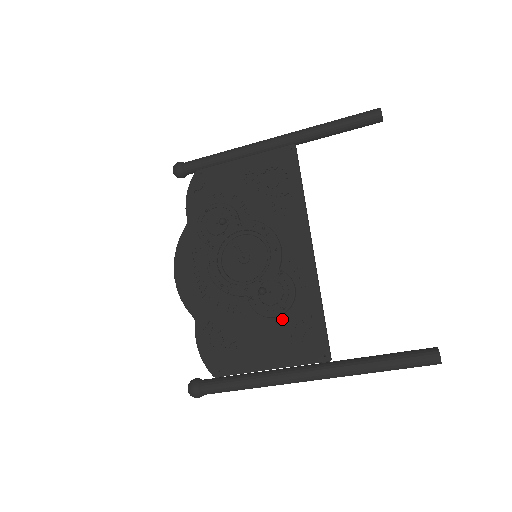
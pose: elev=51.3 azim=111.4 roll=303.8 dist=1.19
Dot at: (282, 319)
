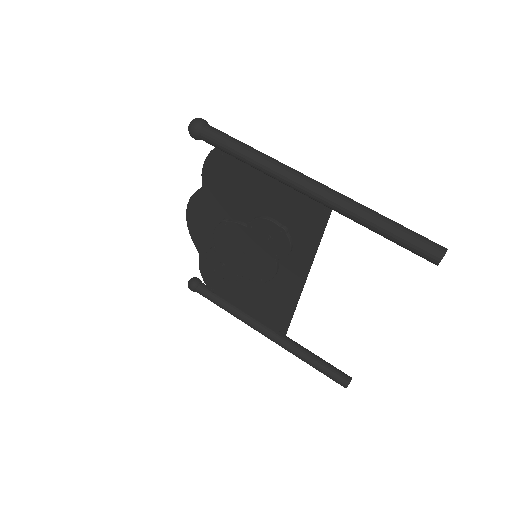
Dot at: (284, 219)
